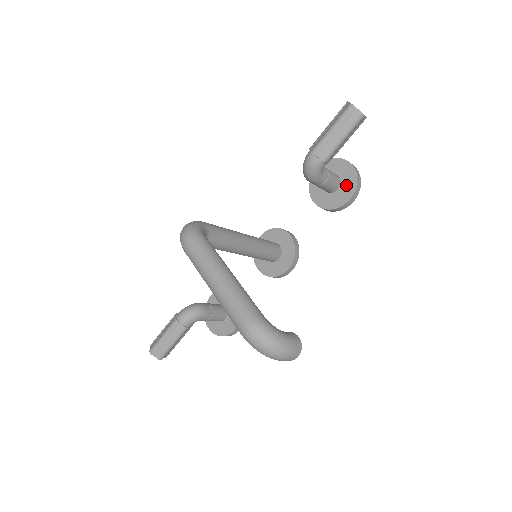
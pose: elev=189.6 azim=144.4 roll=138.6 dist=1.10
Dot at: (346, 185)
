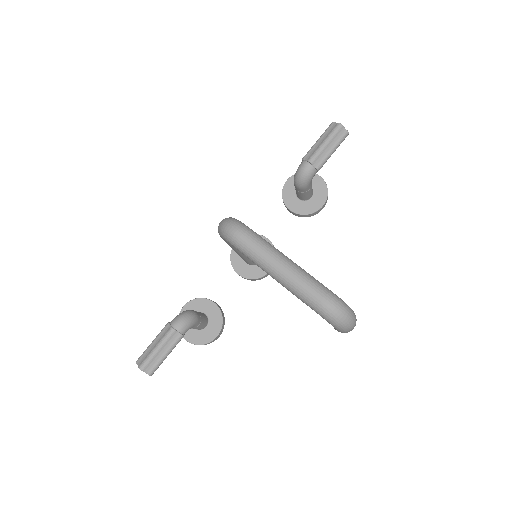
Dot at: (318, 194)
